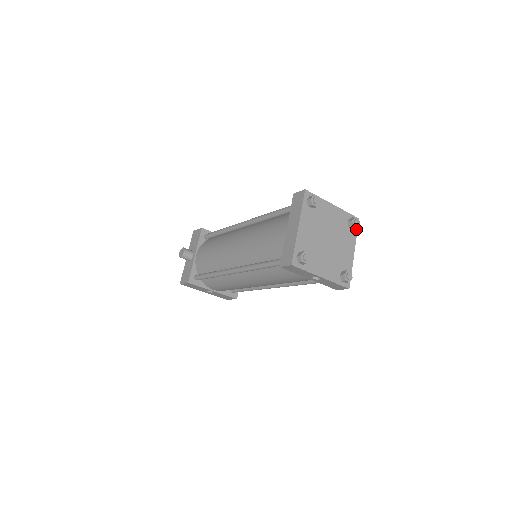
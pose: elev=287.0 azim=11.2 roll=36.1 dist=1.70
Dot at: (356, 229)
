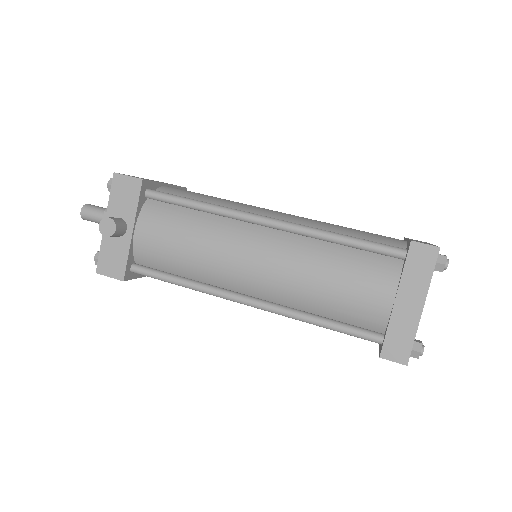
Dot at: occluded
